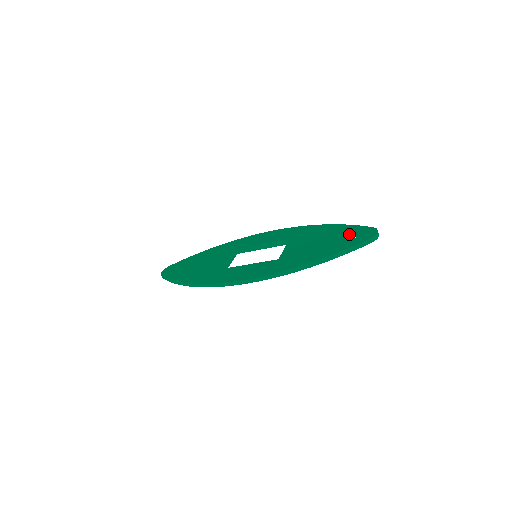
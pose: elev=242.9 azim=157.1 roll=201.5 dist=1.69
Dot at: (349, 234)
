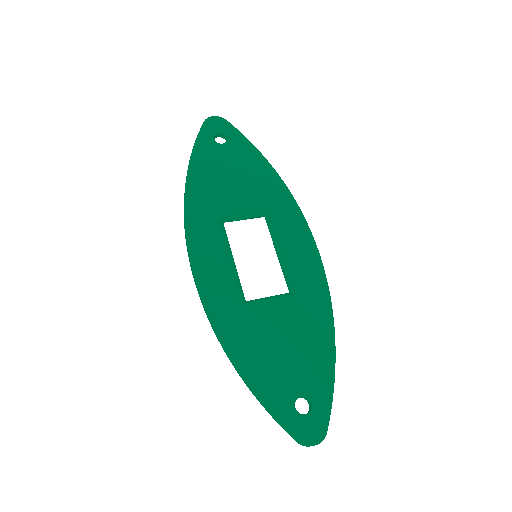
Dot at: (308, 397)
